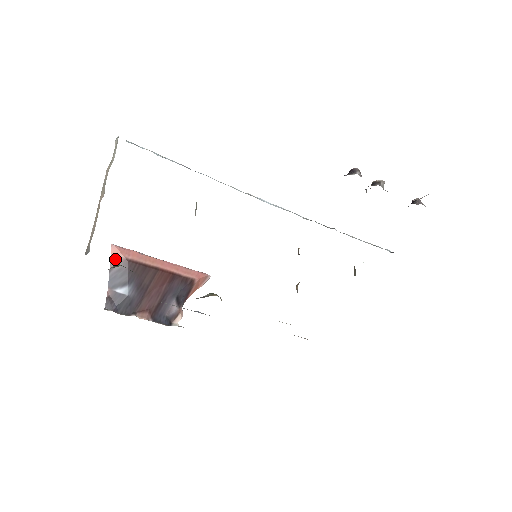
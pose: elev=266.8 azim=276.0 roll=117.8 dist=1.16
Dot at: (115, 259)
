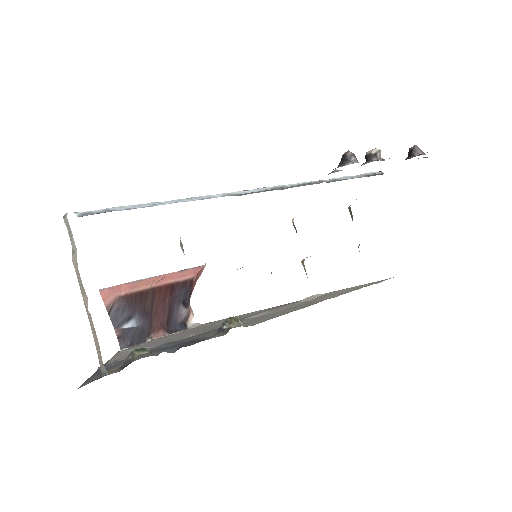
Dot at: (109, 302)
